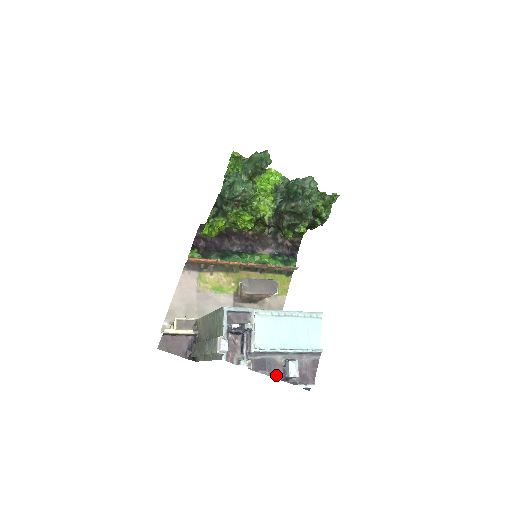
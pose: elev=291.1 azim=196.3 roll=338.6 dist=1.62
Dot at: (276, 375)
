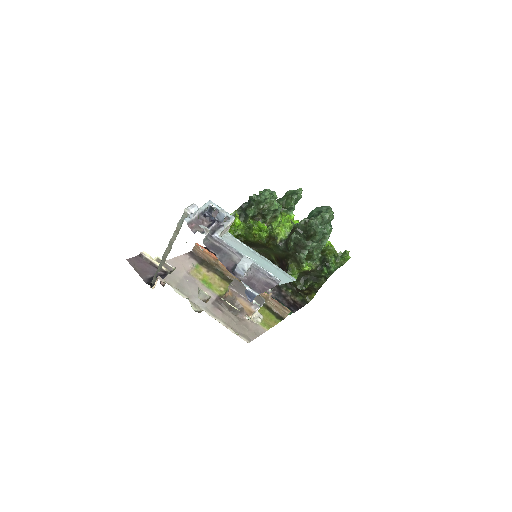
Dot at: (225, 263)
